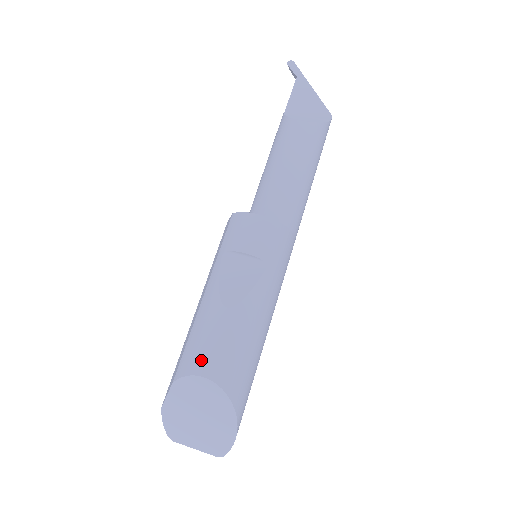
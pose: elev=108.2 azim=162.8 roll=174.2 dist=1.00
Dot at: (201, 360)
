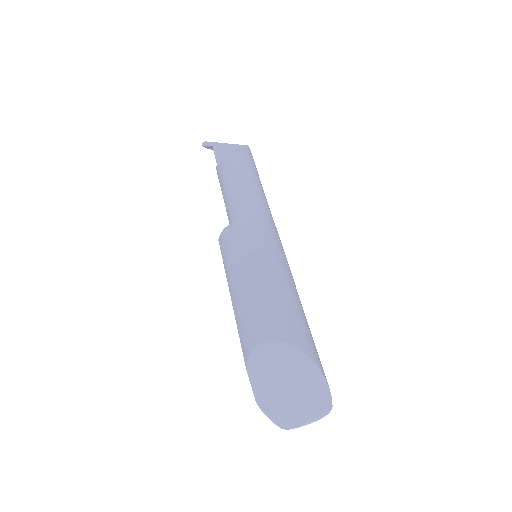
Dot at: (252, 335)
